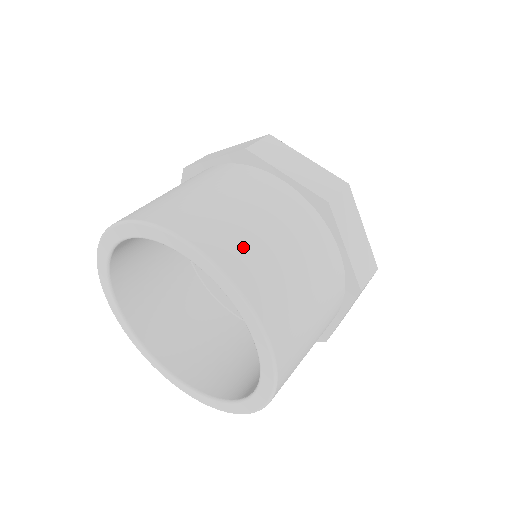
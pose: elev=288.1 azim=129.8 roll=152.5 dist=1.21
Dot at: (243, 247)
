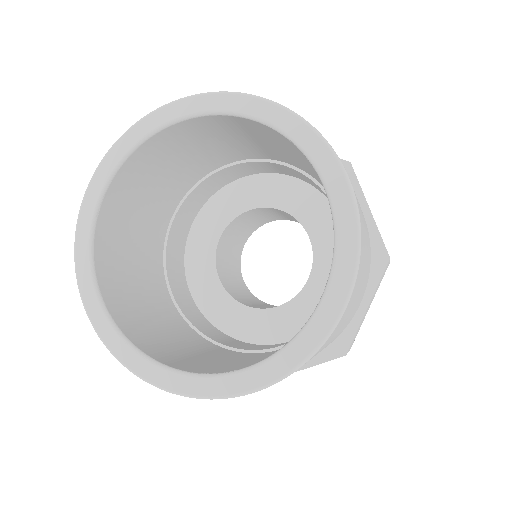
Dot at: occluded
